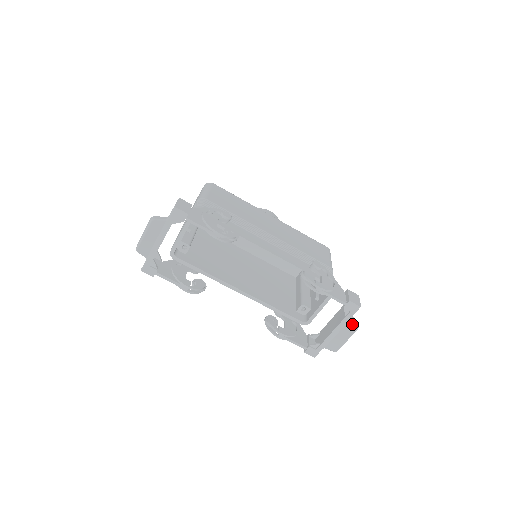
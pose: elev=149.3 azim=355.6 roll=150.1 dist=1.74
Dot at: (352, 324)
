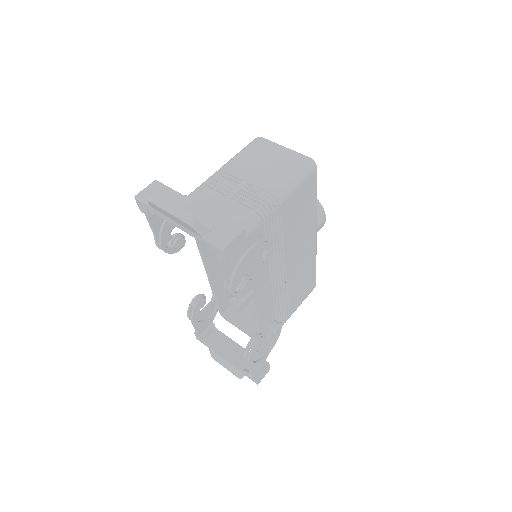
Dot at: (240, 375)
